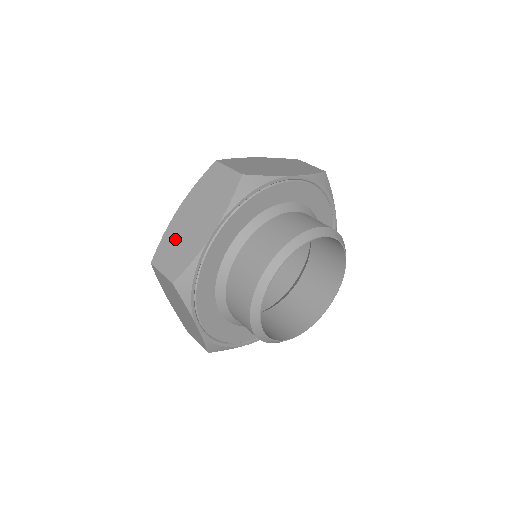
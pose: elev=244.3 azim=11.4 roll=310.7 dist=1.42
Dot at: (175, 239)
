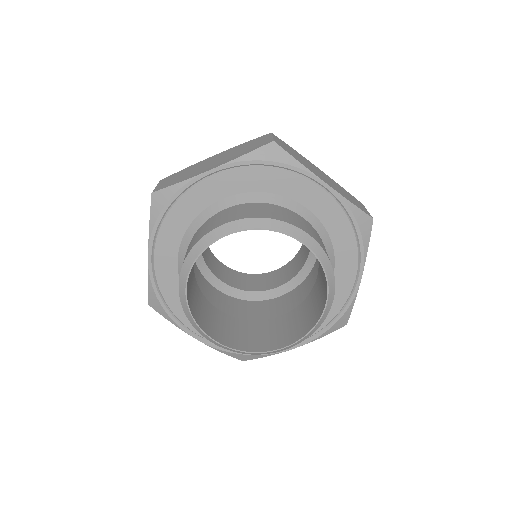
Dot at: occluded
